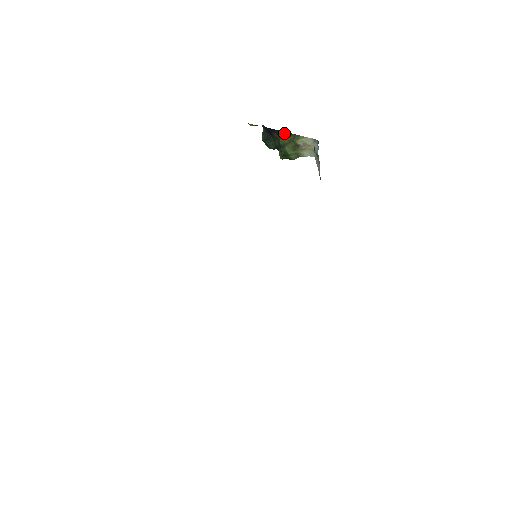
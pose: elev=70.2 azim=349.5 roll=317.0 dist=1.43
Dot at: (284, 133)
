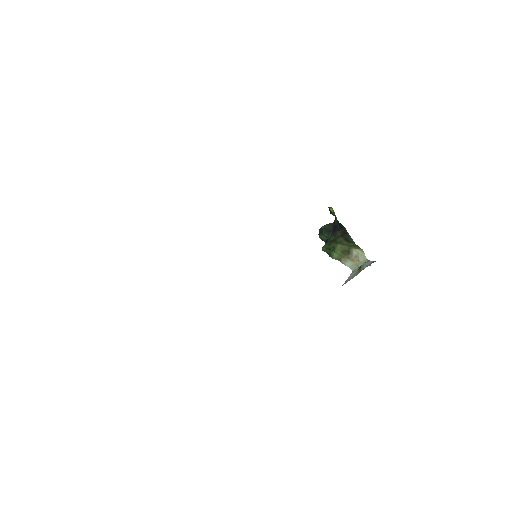
Dot at: (349, 237)
